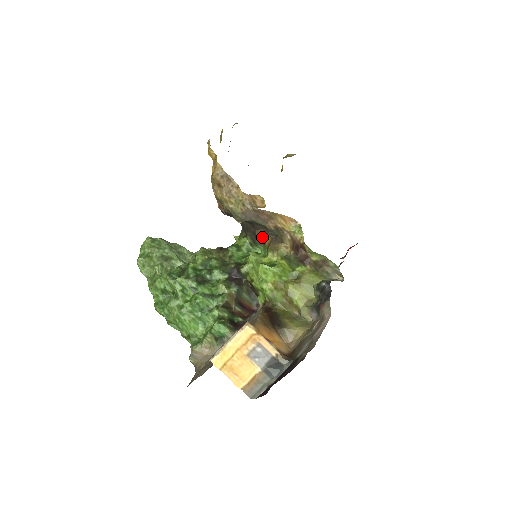
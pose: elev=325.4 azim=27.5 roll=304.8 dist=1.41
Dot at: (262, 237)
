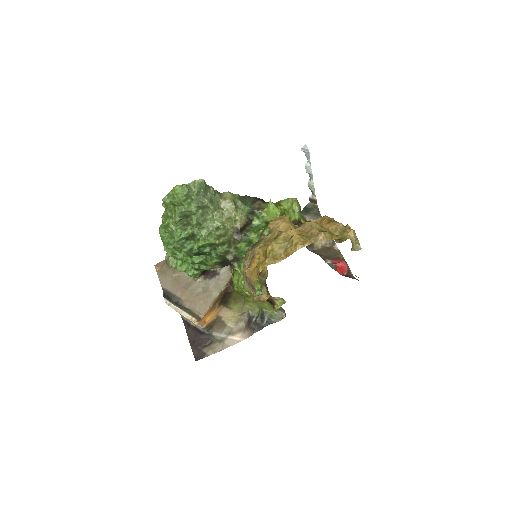
Dot at: occluded
